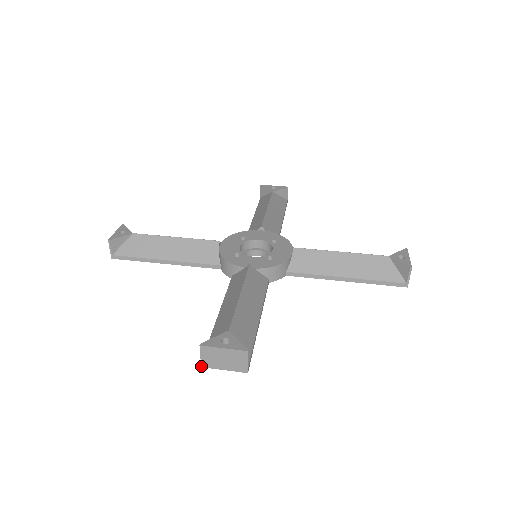
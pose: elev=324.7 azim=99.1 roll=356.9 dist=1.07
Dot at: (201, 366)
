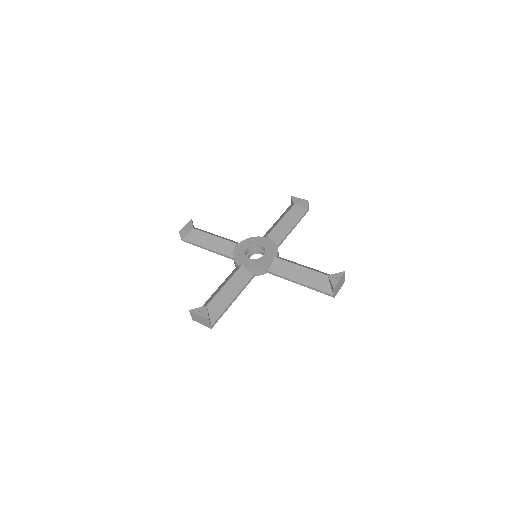
Dot at: (192, 319)
